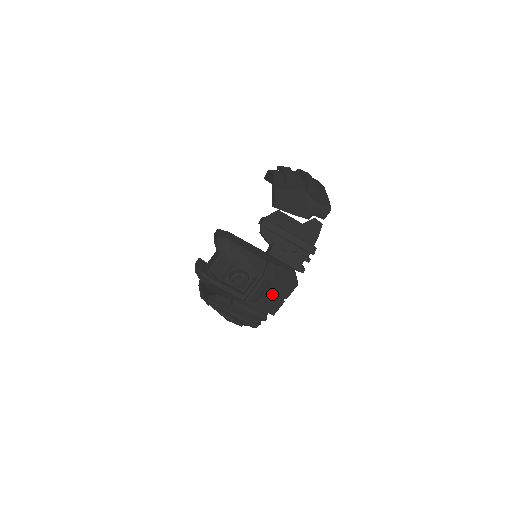
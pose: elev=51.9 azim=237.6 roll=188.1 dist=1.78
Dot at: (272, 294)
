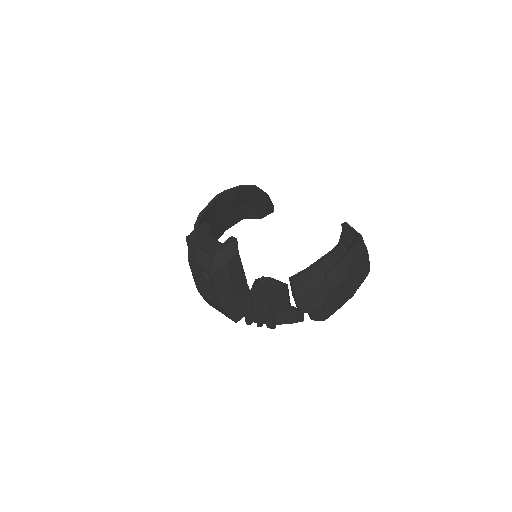
Dot at: (215, 305)
